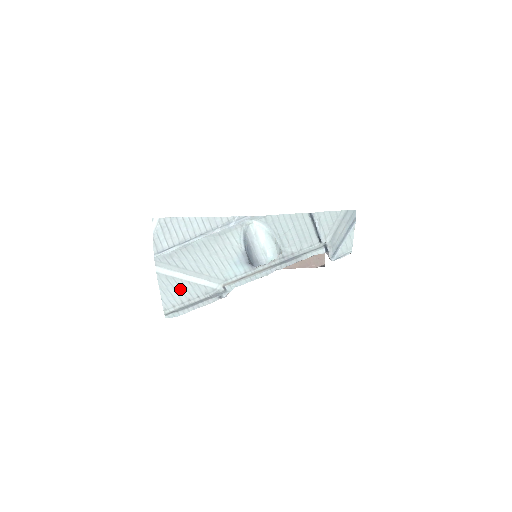
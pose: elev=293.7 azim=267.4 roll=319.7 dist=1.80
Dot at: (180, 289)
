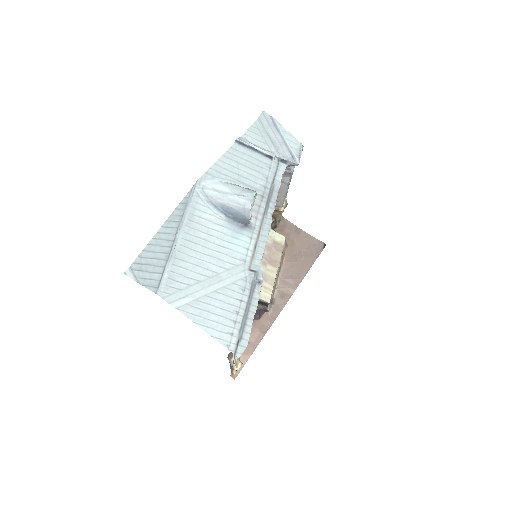
Dot at: (216, 308)
